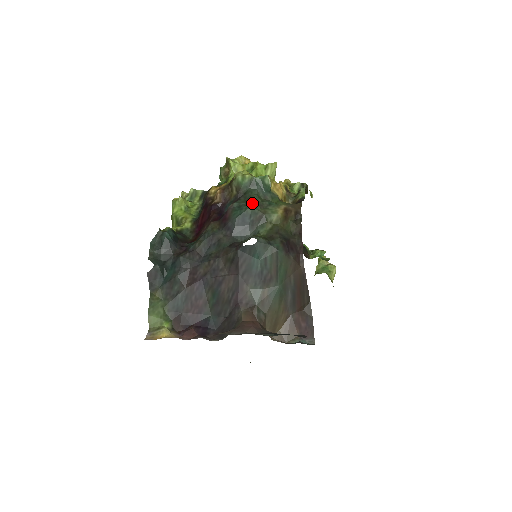
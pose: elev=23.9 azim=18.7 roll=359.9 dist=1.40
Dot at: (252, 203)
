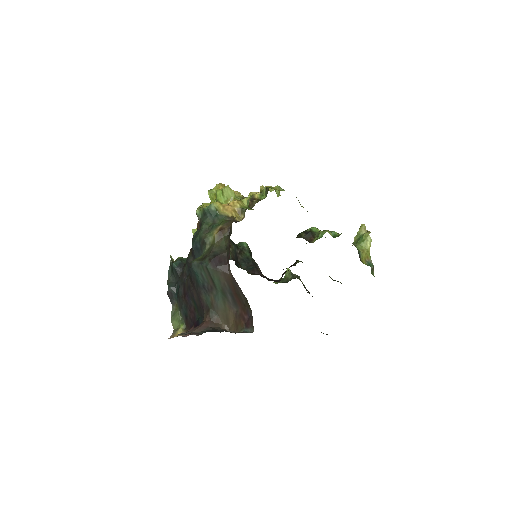
Dot at: (200, 231)
